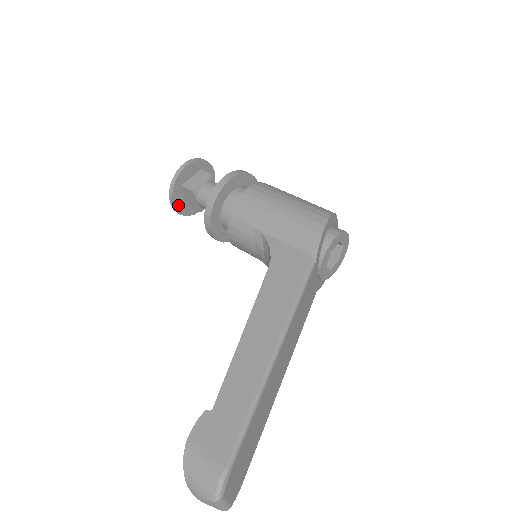
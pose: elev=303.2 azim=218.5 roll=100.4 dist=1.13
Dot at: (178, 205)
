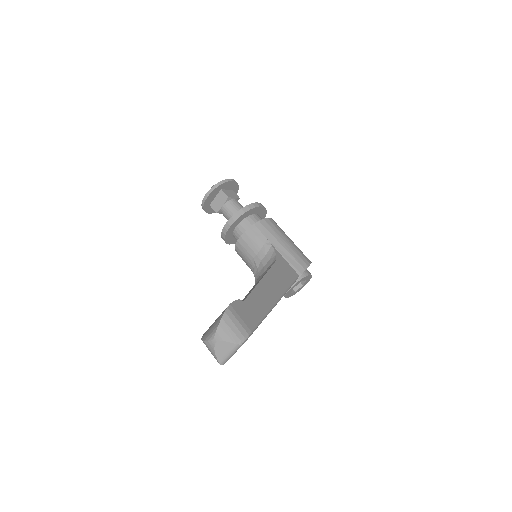
Dot at: (209, 198)
